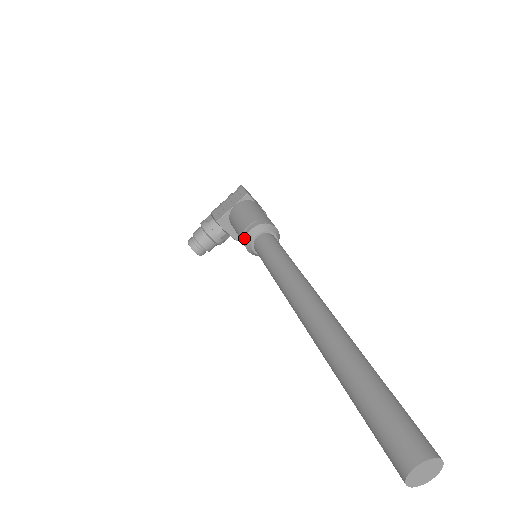
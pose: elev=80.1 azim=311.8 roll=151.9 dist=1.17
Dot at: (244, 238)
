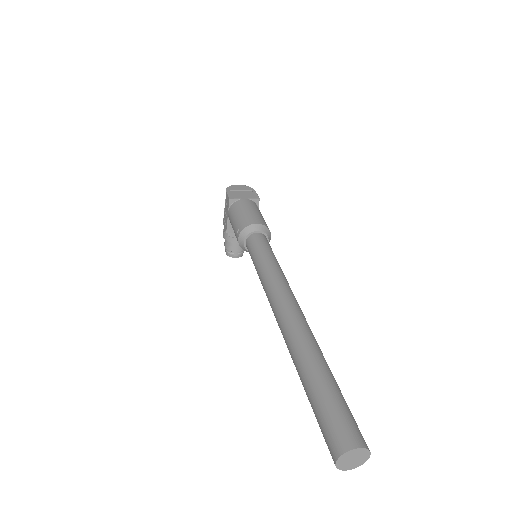
Dot at: occluded
